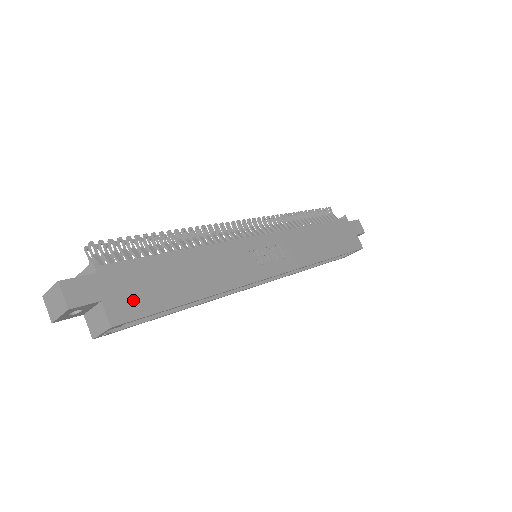
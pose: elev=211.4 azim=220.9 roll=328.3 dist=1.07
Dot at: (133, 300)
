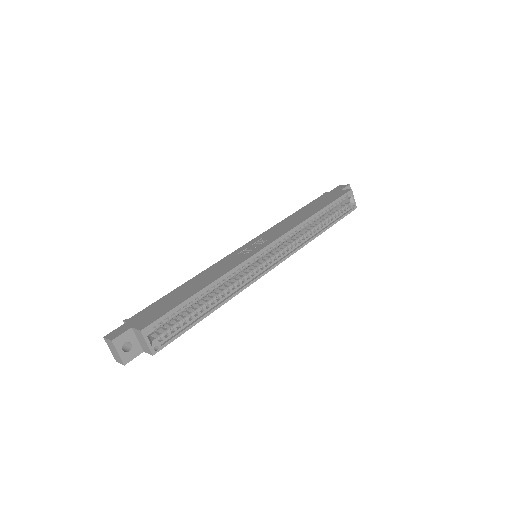
Dot at: (153, 316)
